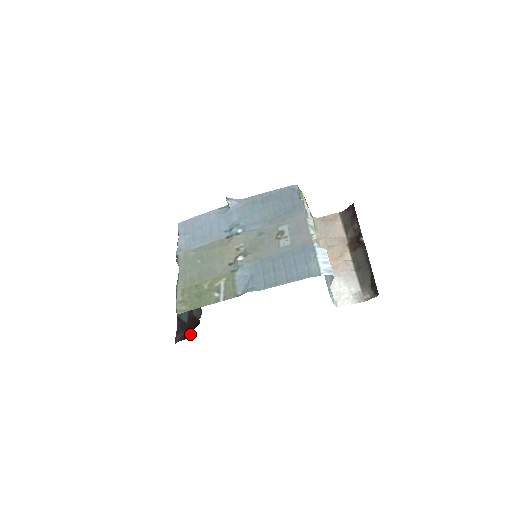
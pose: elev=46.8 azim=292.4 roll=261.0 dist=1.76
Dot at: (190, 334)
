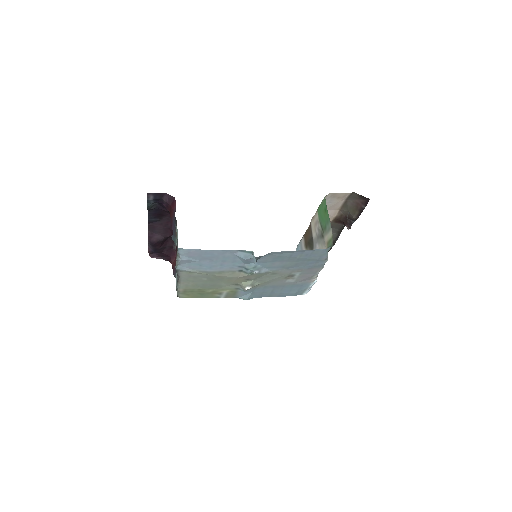
Dot at: (168, 259)
